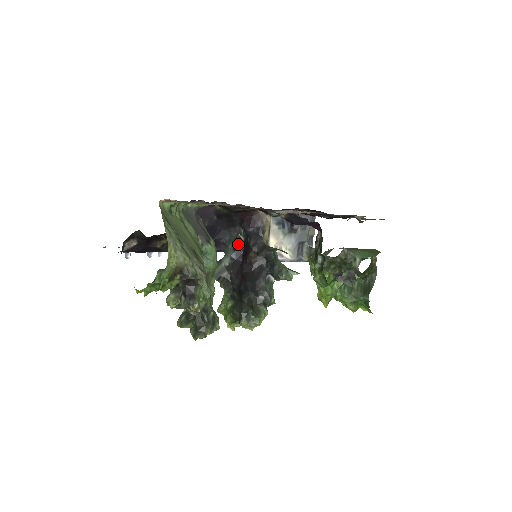
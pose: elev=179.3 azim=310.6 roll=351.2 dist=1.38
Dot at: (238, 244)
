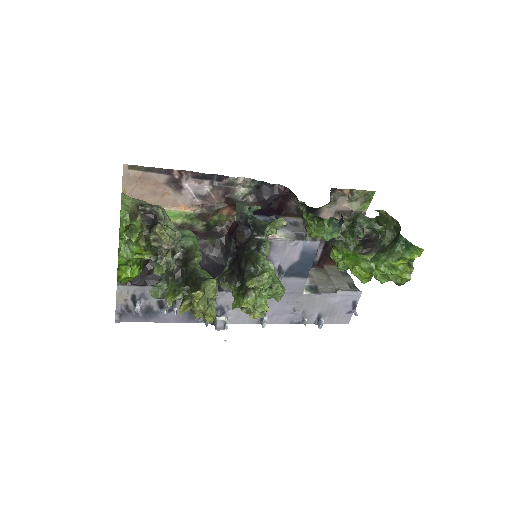
Dot at: (232, 251)
